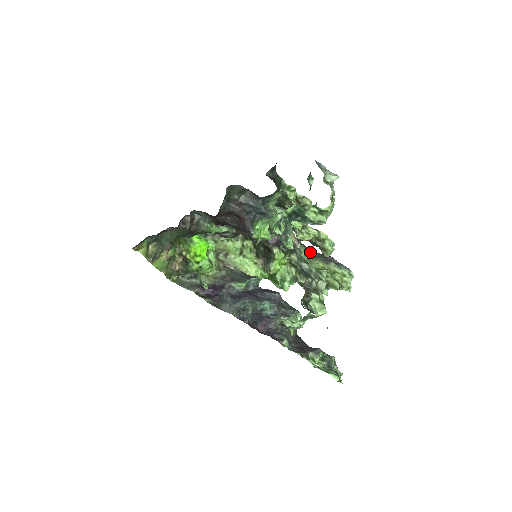
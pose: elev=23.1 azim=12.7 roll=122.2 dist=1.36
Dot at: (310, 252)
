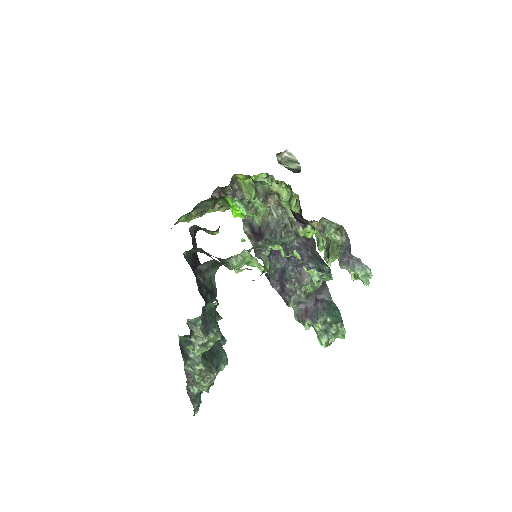
Dot at: (338, 236)
